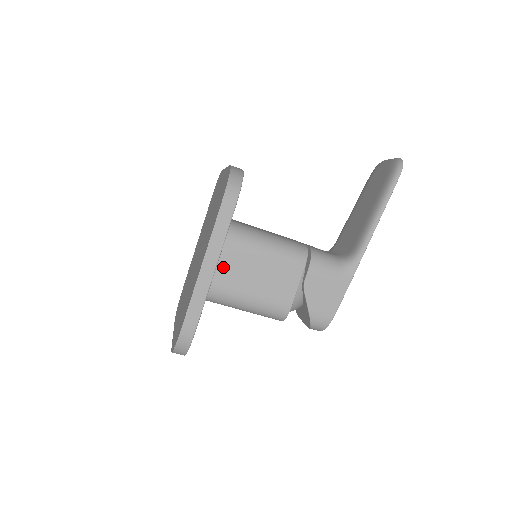
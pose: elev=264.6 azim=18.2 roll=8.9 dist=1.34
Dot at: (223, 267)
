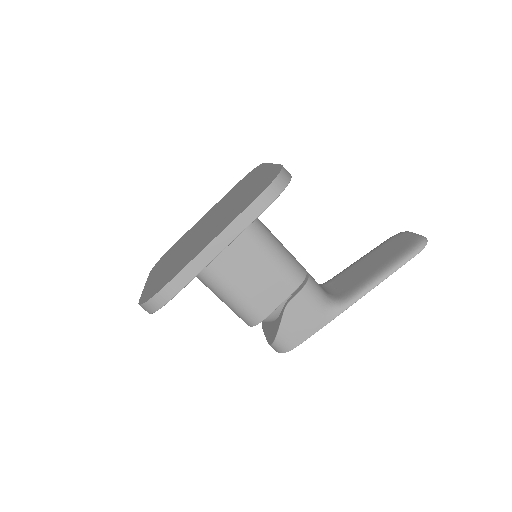
Dot at: (225, 251)
